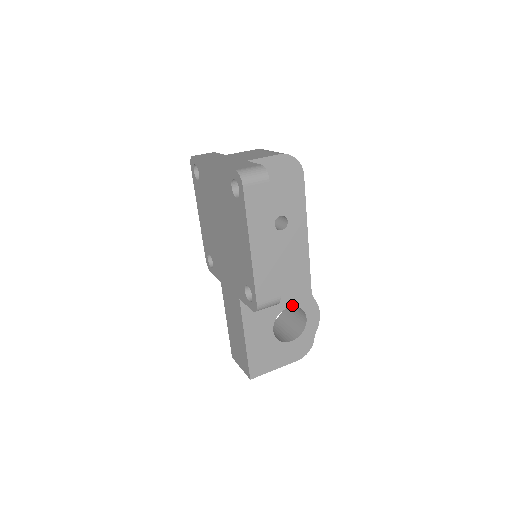
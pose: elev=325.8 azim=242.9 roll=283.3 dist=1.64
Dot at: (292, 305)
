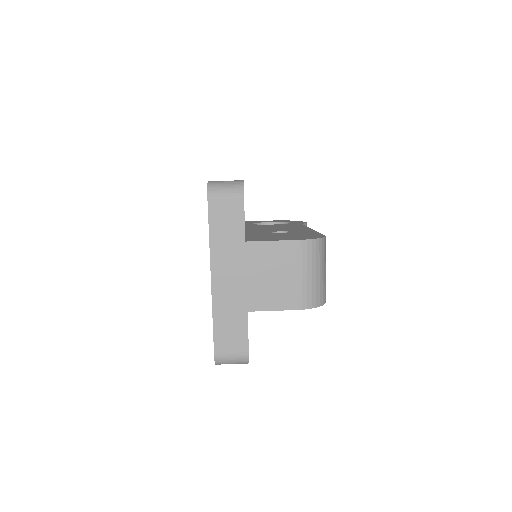
Dot at: occluded
